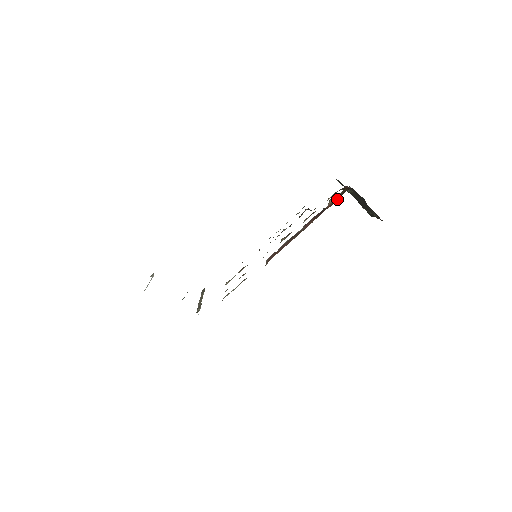
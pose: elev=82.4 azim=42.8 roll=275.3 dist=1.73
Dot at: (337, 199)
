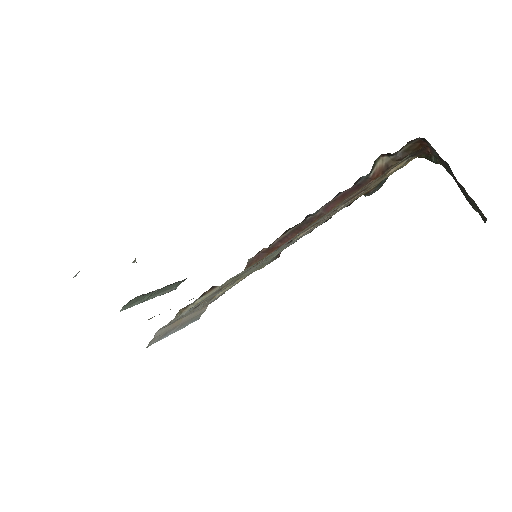
Dot at: (394, 163)
